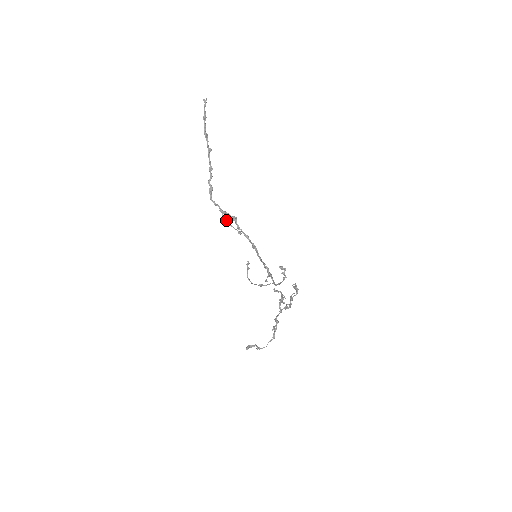
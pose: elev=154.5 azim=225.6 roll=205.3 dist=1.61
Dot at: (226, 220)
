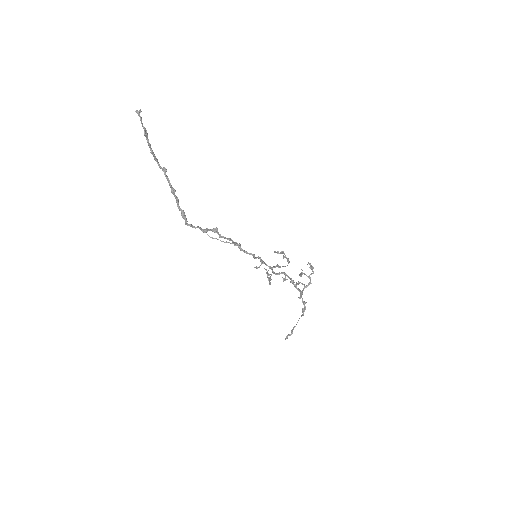
Dot at: (217, 239)
